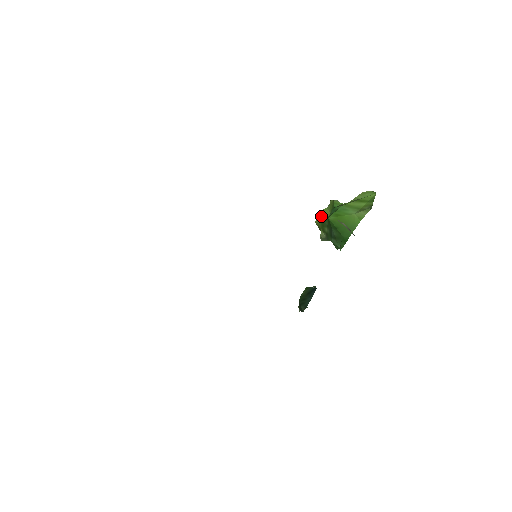
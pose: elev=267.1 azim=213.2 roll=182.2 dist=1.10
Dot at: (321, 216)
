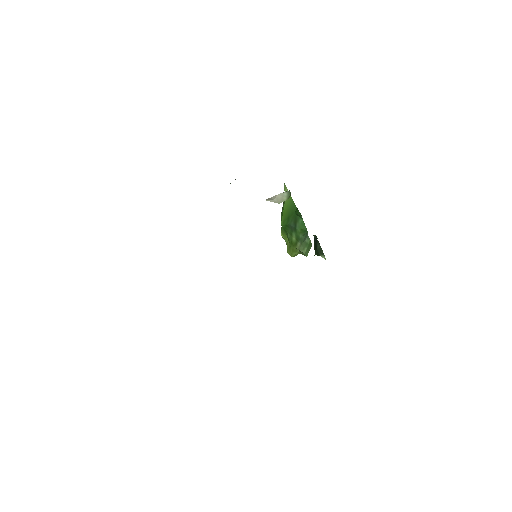
Dot at: (288, 248)
